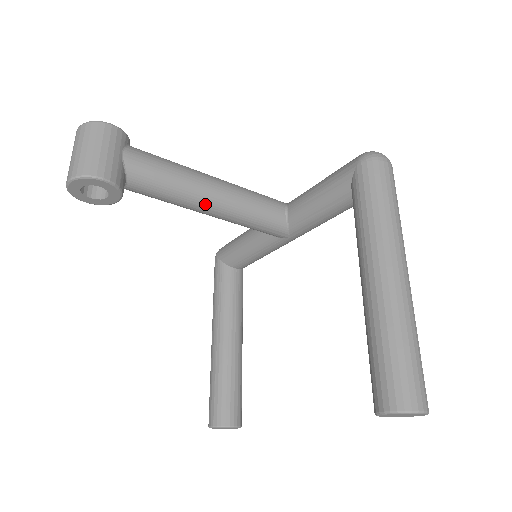
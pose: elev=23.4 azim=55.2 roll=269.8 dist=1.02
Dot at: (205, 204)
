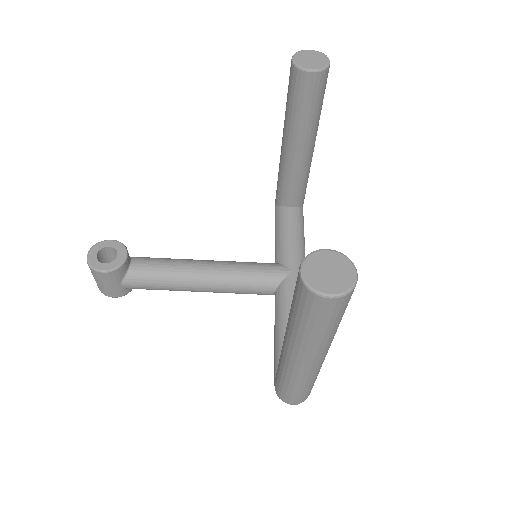
Dot at: (197, 262)
